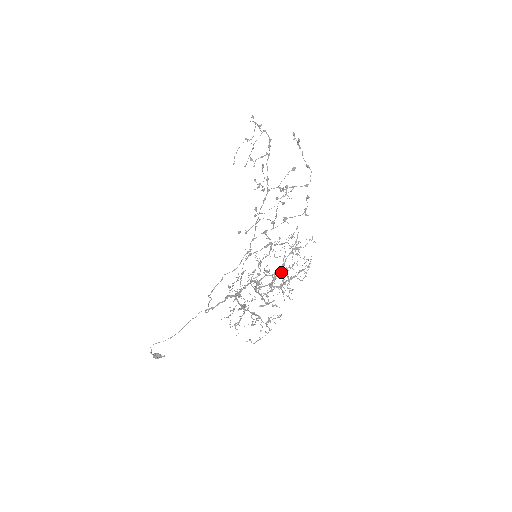
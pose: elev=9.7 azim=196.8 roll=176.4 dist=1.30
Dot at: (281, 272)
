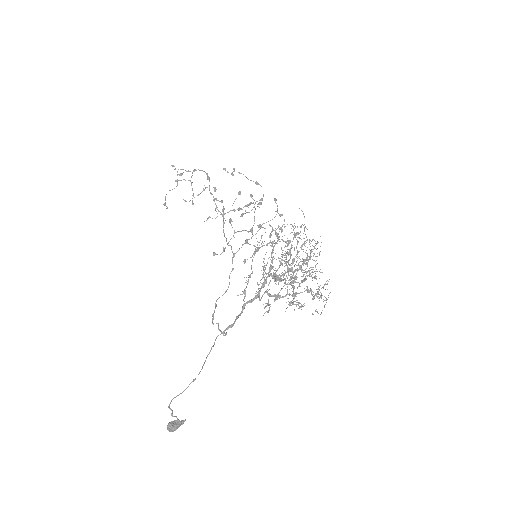
Dot at: (298, 251)
